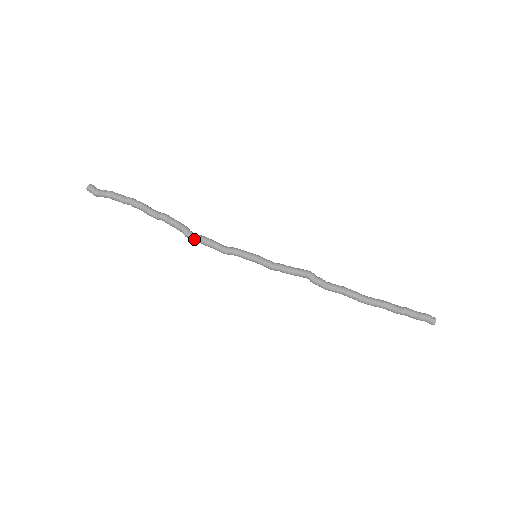
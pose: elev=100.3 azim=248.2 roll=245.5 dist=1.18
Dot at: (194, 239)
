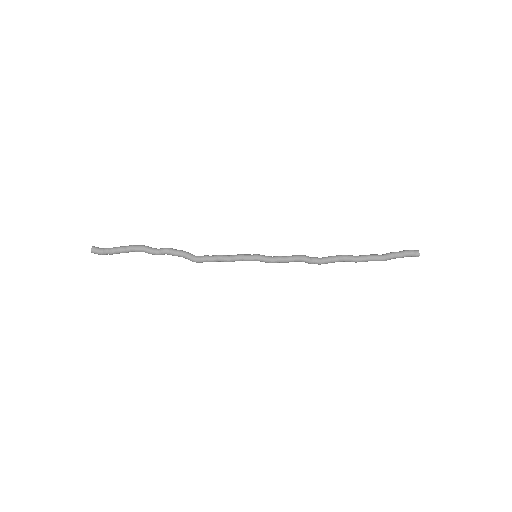
Dot at: (200, 262)
